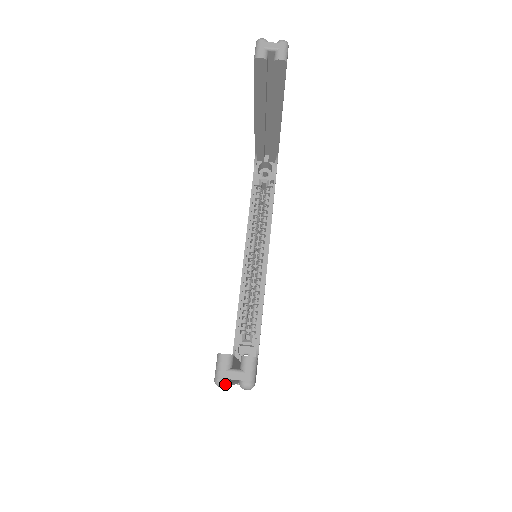
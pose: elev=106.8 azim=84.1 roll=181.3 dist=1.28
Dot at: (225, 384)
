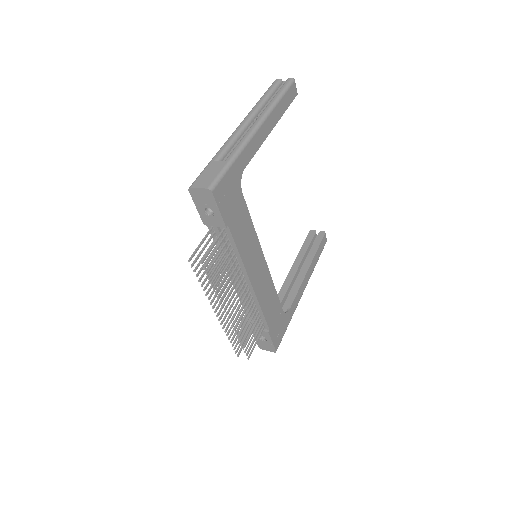
Dot at: (281, 79)
